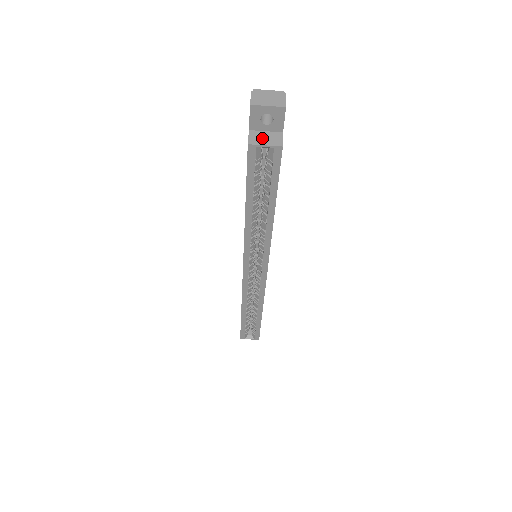
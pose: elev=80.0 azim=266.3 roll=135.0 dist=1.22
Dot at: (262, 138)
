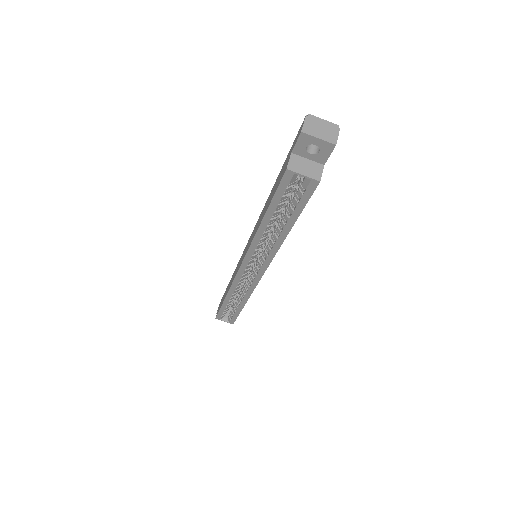
Dot at: (302, 166)
